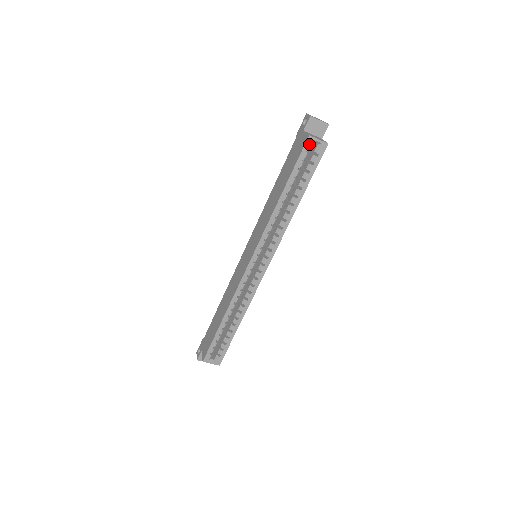
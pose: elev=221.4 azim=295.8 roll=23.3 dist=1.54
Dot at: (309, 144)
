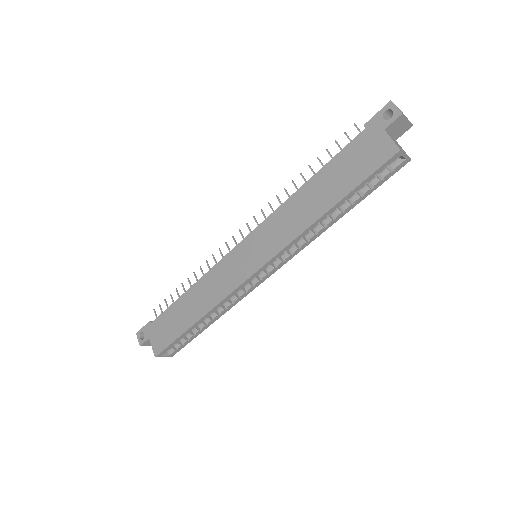
Dot at: (393, 159)
